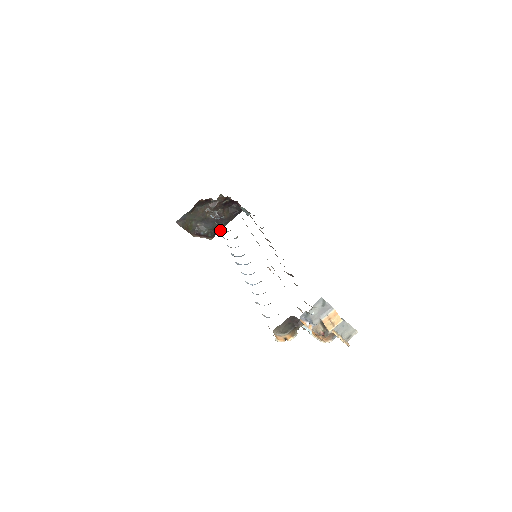
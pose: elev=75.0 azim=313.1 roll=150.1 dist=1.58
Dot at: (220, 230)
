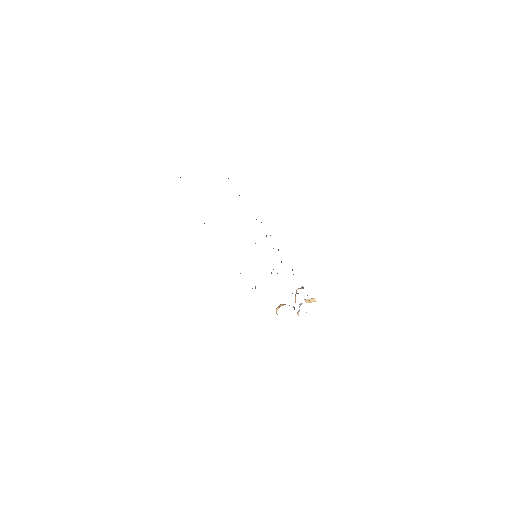
Dot at: occluded
